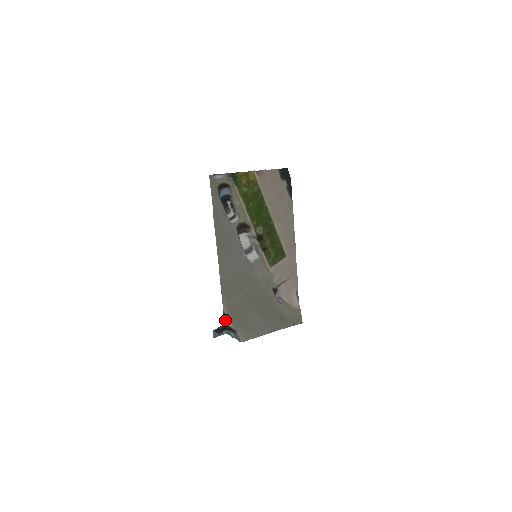
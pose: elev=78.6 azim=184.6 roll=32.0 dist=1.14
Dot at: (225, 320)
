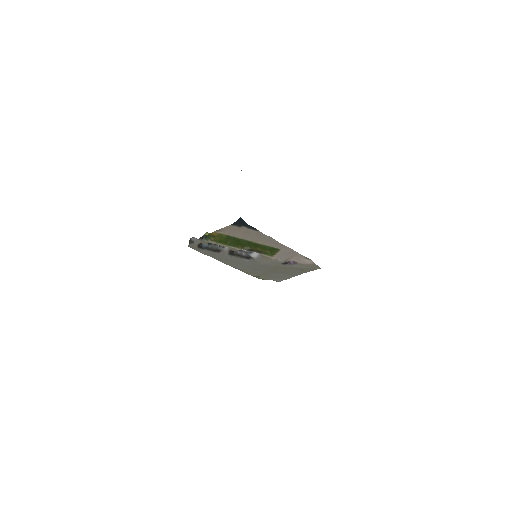
Dot at: occluded
